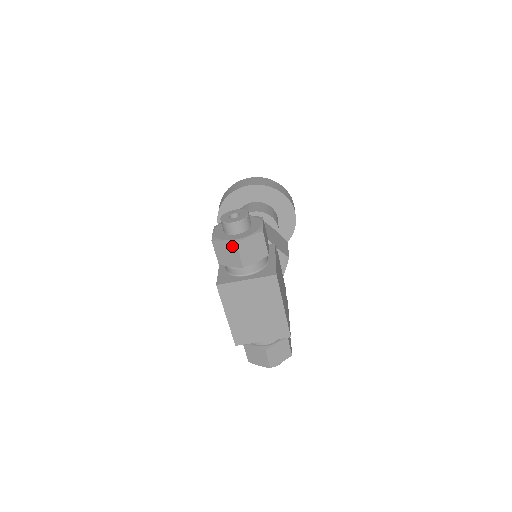
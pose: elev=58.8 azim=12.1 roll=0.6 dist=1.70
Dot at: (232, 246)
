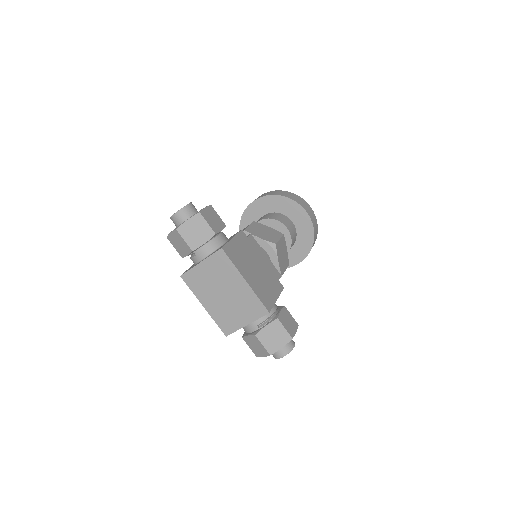
Dot at: (176, 234)
